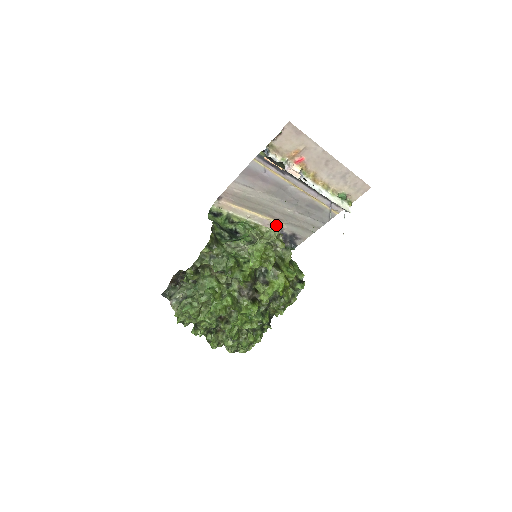
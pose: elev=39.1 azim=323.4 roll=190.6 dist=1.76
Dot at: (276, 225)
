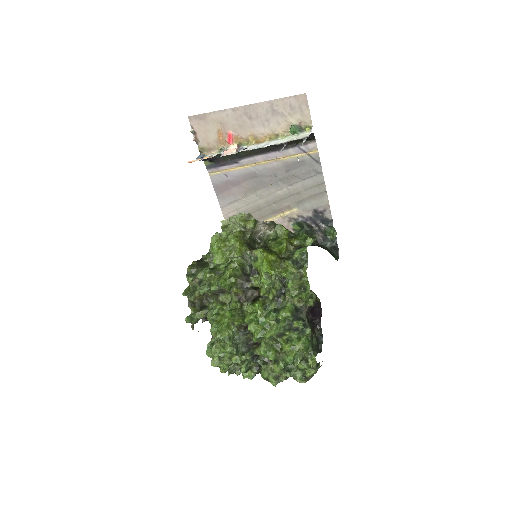
Dot at: (291, 216)
